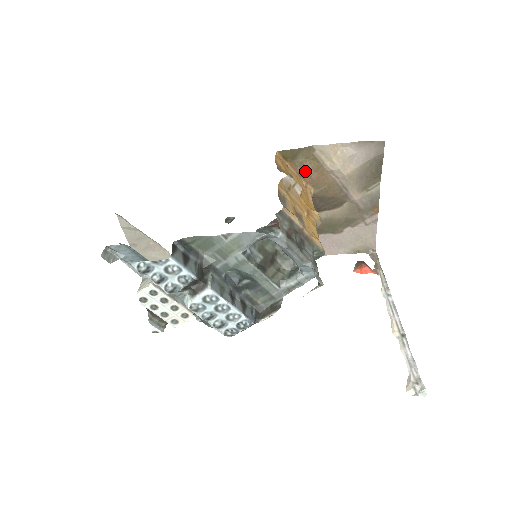
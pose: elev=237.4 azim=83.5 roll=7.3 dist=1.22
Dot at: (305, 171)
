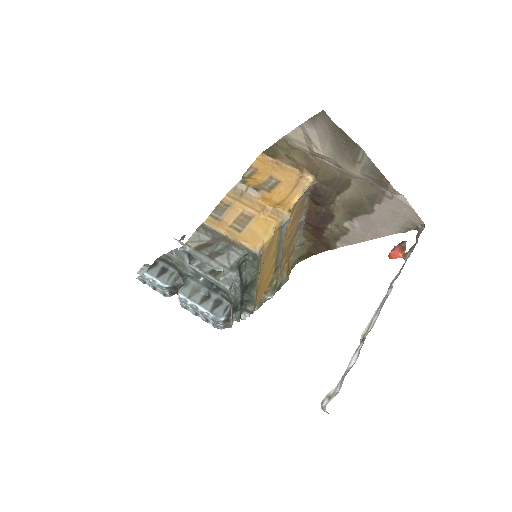
Dot at: (295, 161)
